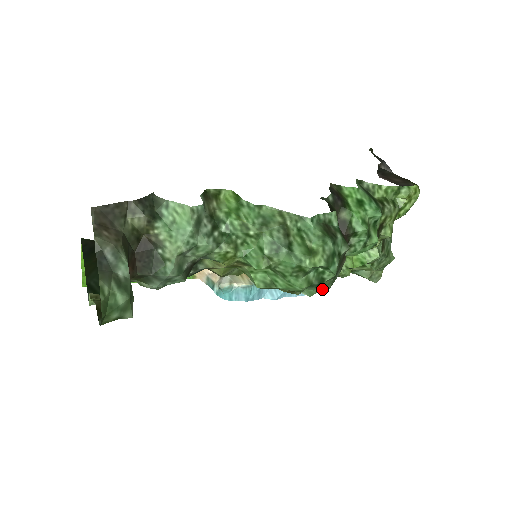
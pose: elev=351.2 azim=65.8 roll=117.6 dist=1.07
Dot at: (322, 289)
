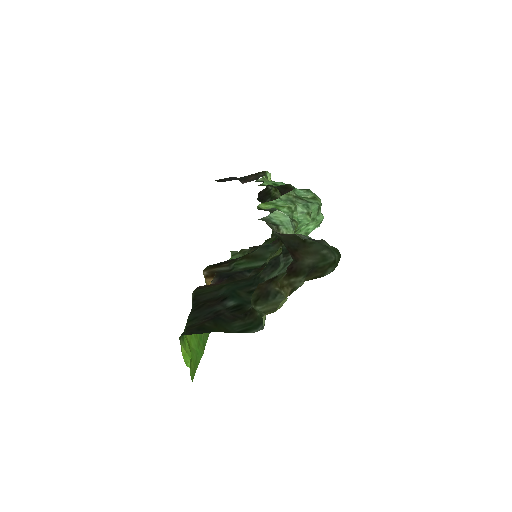
Dot at: occluded
